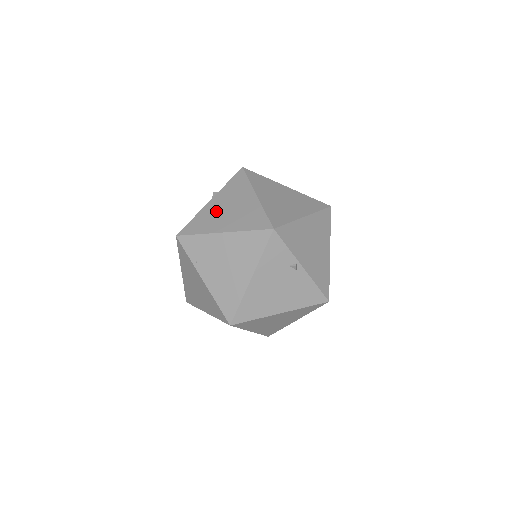
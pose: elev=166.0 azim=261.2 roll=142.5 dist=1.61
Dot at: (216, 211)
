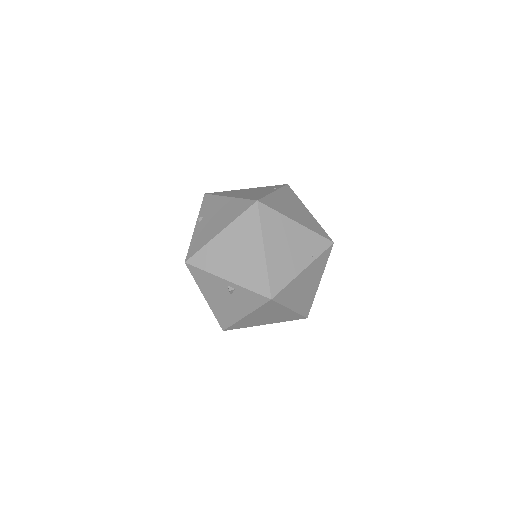
Dot at: (255, 320)
